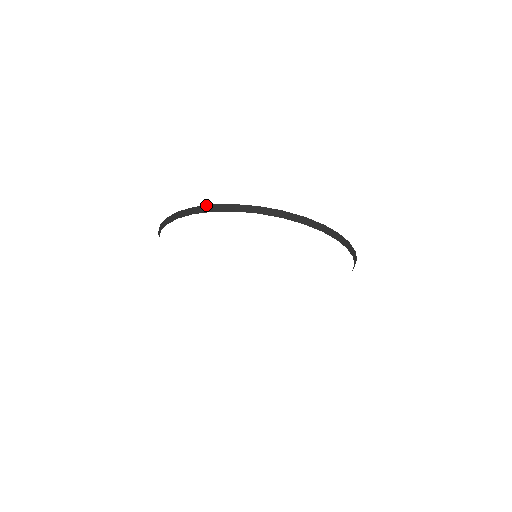
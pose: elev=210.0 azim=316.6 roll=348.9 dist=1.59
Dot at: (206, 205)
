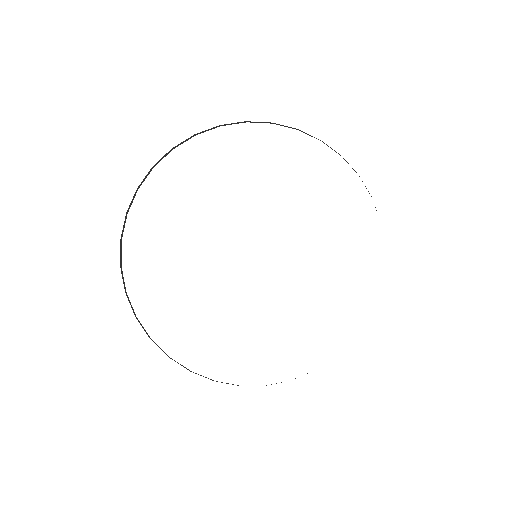
Dot at: (237, 122)
